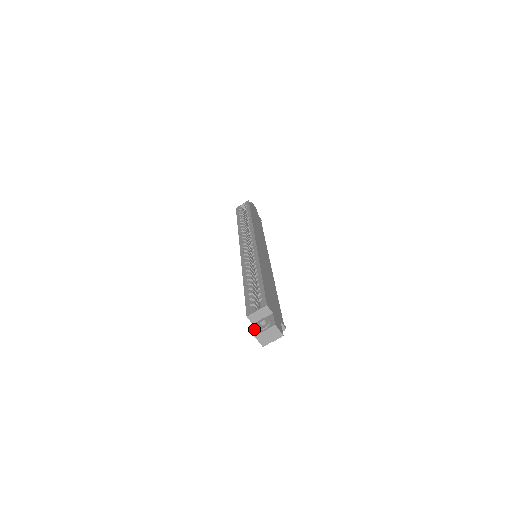
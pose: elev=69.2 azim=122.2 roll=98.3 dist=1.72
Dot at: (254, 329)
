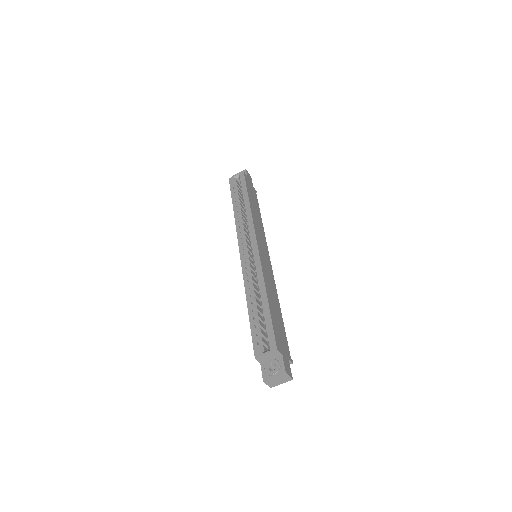
Dot at: (262, 371)
